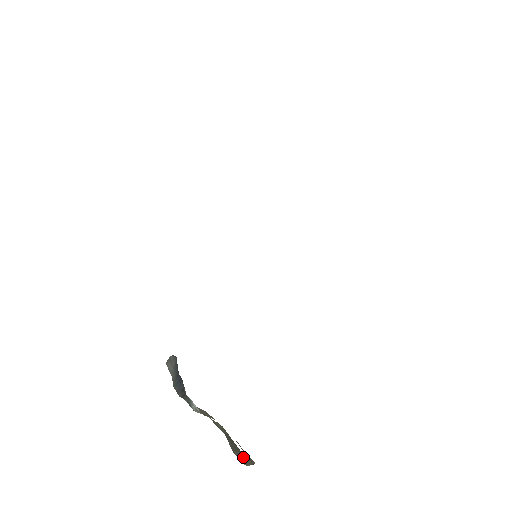
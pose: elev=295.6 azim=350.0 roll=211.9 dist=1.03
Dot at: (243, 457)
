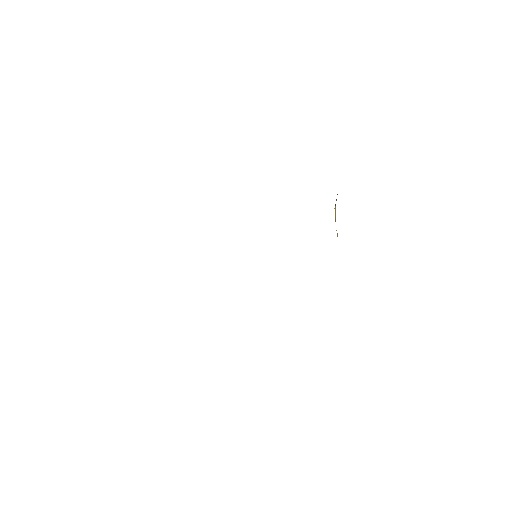
Dot at: occluded
